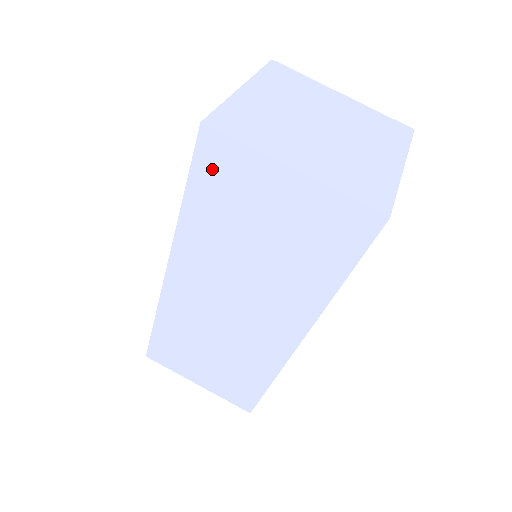
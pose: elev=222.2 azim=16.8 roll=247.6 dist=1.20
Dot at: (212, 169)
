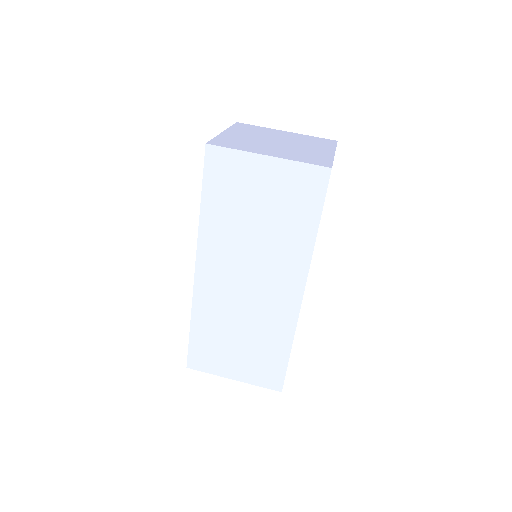
Dot at: (217, 173)
